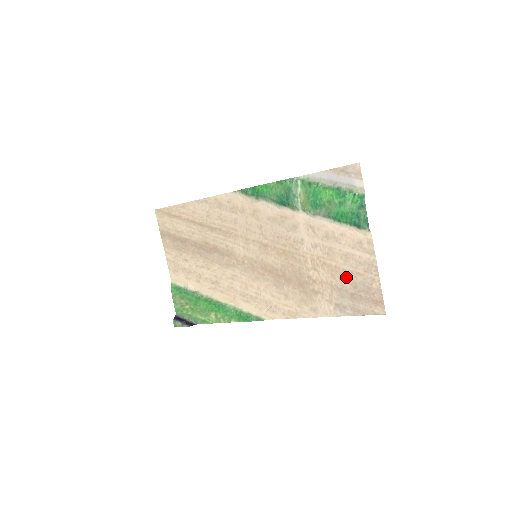
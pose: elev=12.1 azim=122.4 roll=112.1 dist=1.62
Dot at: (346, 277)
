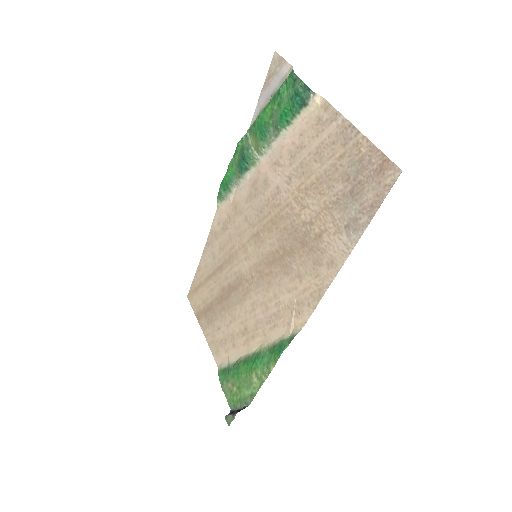
Dot at: (332, 178)
